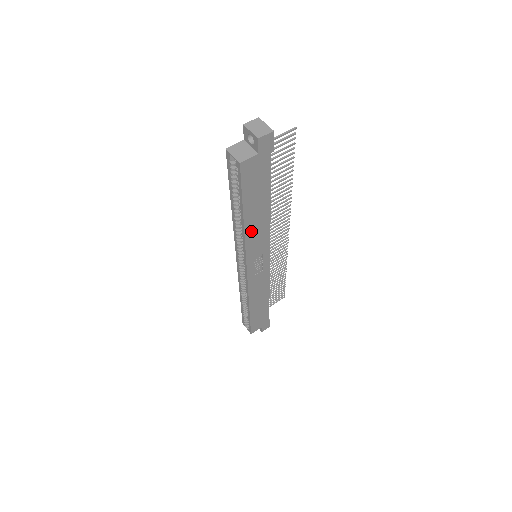
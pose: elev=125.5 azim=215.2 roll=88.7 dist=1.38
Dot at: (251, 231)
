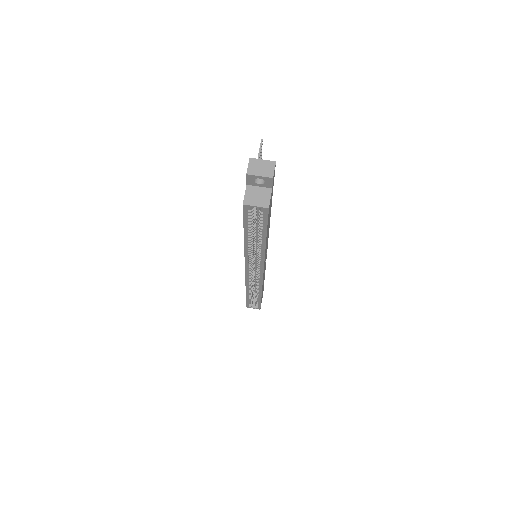
Dot at: (266, 245)
